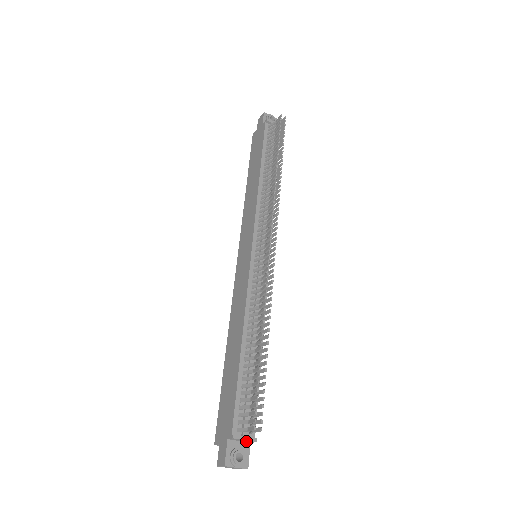
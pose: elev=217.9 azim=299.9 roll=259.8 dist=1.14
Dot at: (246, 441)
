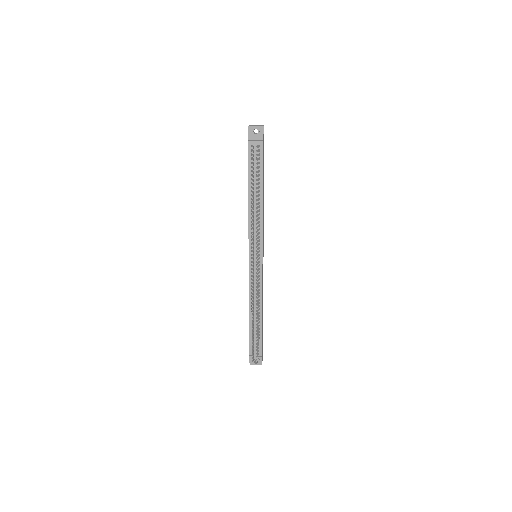
Dot at: (258, 356)
